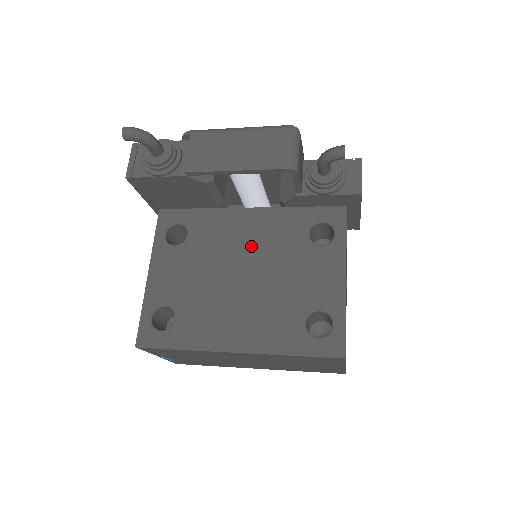
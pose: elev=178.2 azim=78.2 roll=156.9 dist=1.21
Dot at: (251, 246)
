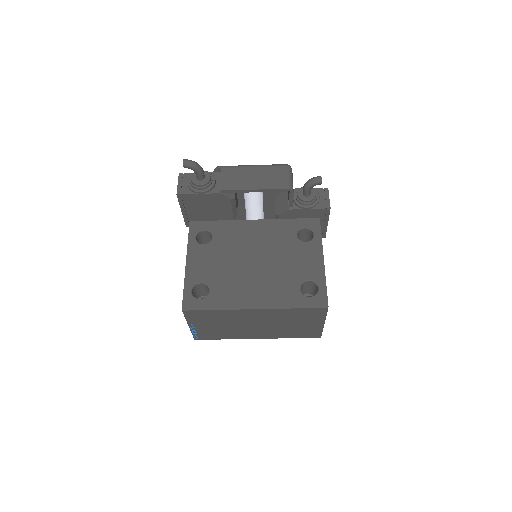
Dot at: (259, 243)
